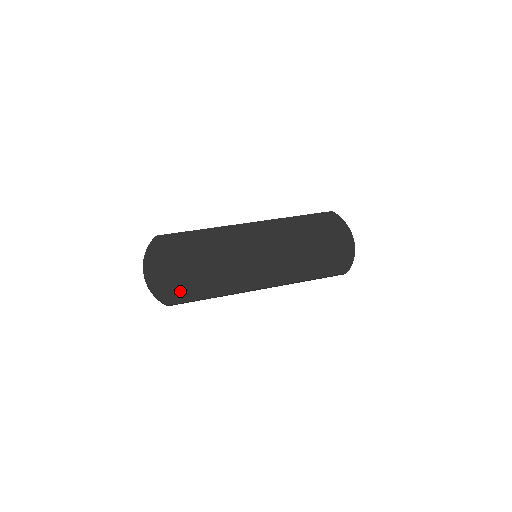
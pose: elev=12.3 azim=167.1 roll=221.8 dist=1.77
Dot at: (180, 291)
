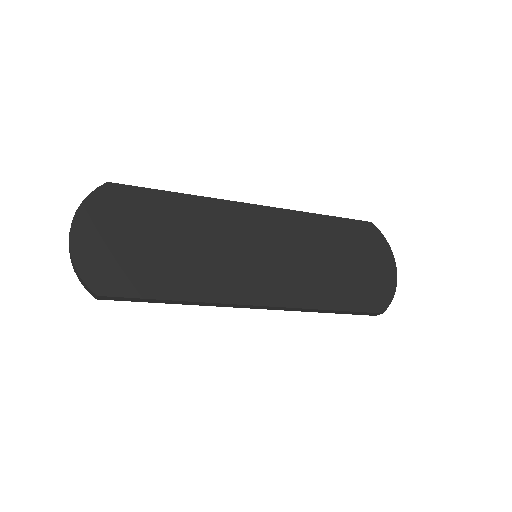
Dot at: (125, 277)
